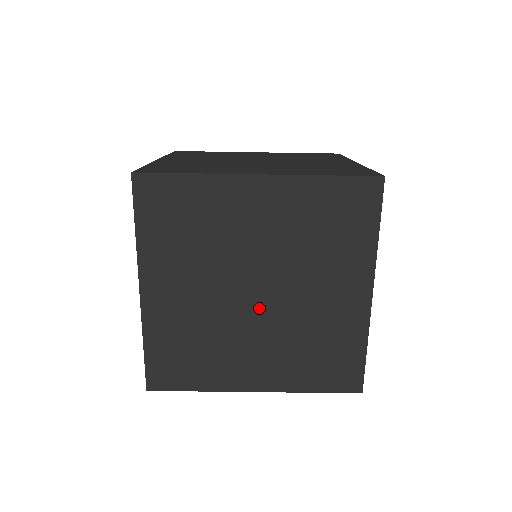
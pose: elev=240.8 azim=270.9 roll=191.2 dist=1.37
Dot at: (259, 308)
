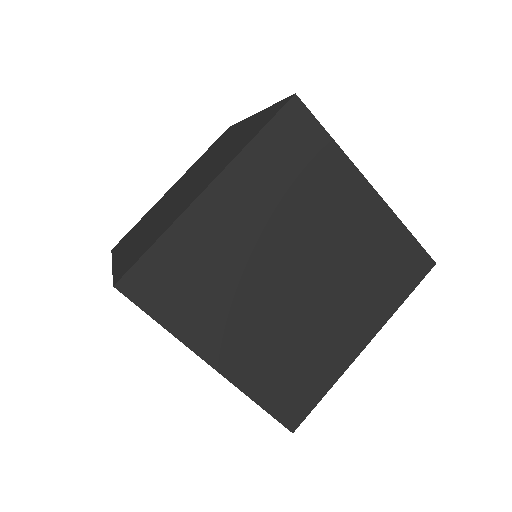
Dot at: (308, 283)
